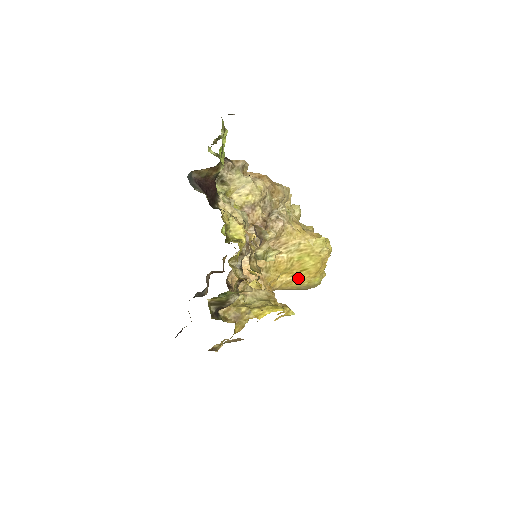
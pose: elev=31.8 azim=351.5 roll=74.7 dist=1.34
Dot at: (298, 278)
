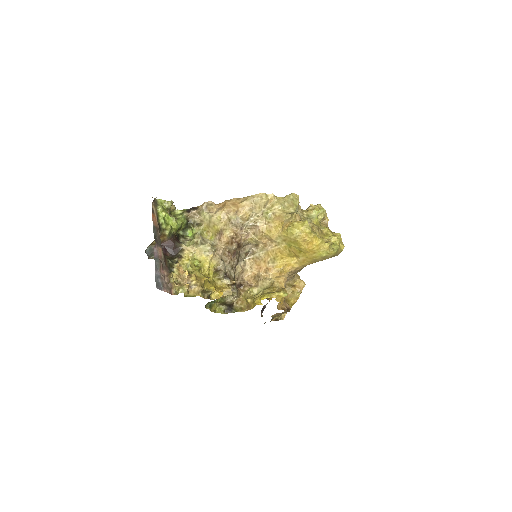
Dot at: (305, 257)
